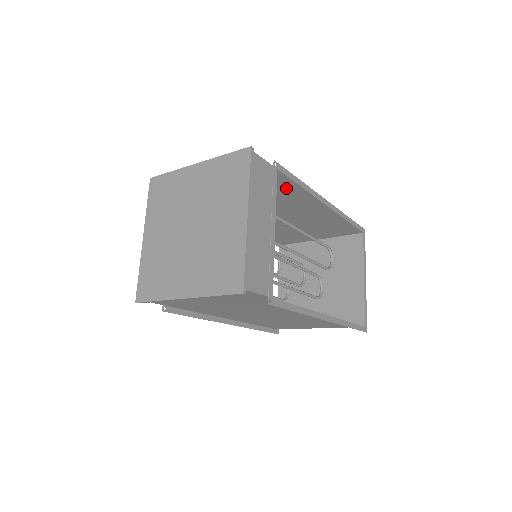
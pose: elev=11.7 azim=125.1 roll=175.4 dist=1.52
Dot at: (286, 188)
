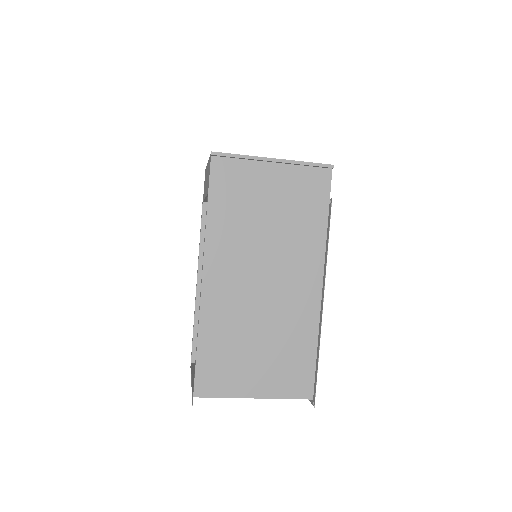
Dot at: occluded
